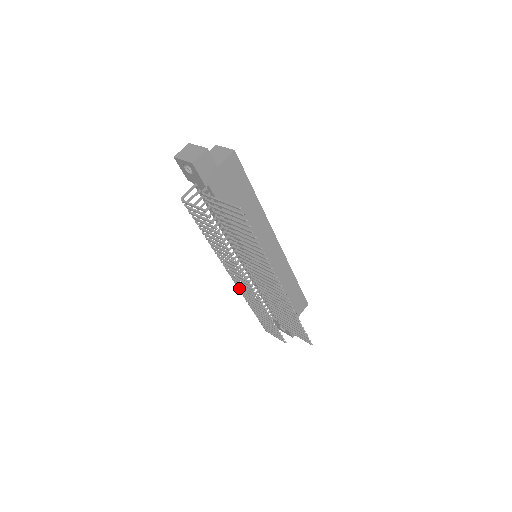
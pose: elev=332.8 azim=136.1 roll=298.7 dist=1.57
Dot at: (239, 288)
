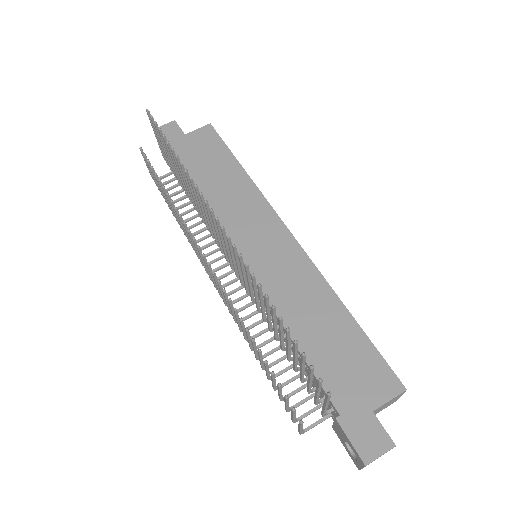
Dot at: (224, 303)
